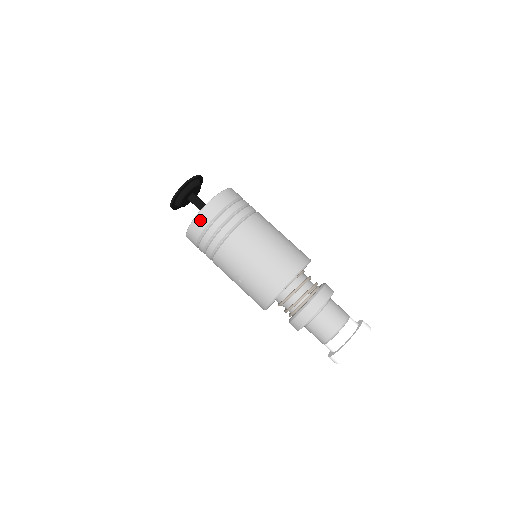
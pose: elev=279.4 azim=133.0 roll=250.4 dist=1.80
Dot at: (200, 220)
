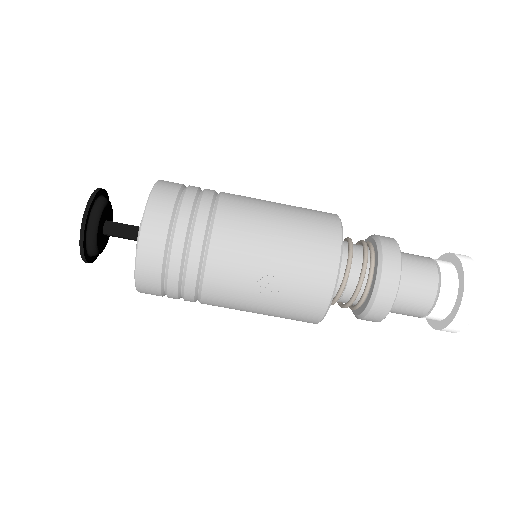
Dot at: (150, 234)
